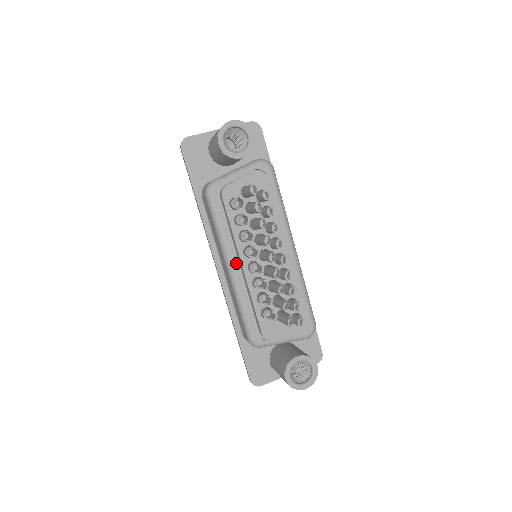
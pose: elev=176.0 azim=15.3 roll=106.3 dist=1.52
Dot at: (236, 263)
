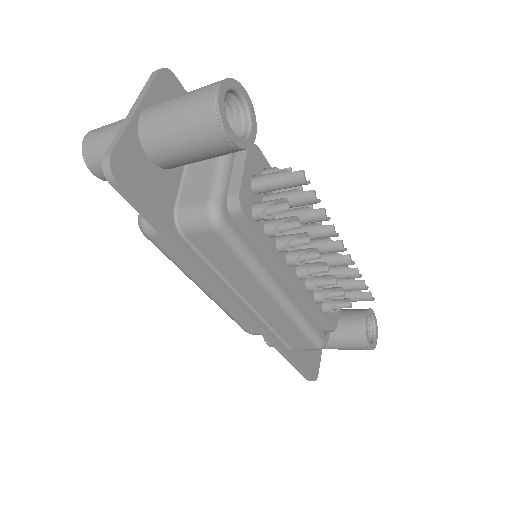
Dot at: (282, 284)
